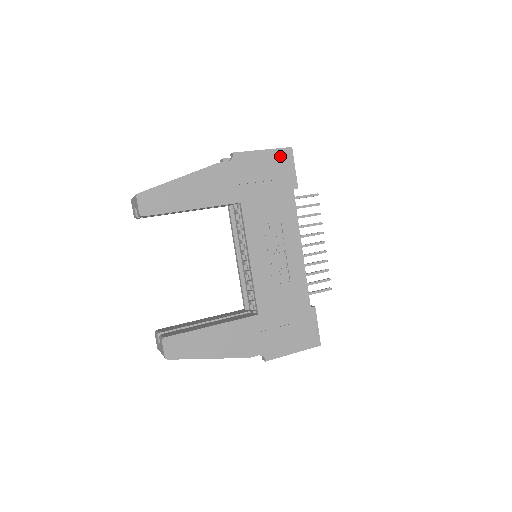
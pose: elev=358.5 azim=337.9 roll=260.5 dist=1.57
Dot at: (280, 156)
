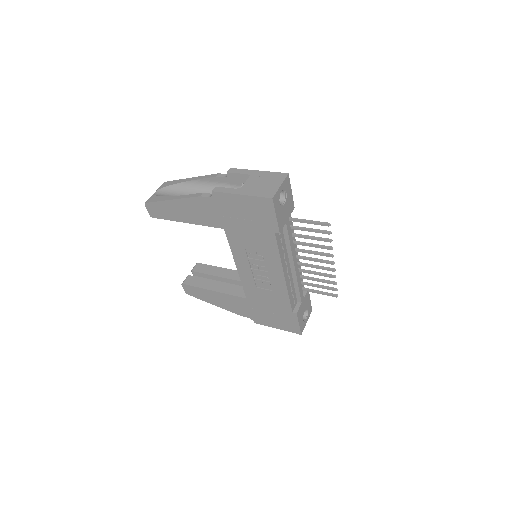
Dot at: (259, 203)
